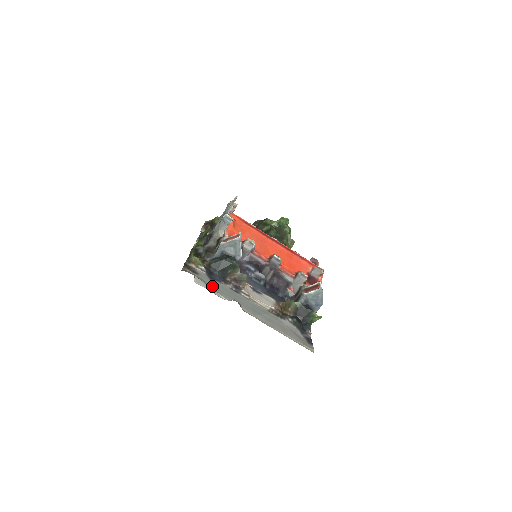
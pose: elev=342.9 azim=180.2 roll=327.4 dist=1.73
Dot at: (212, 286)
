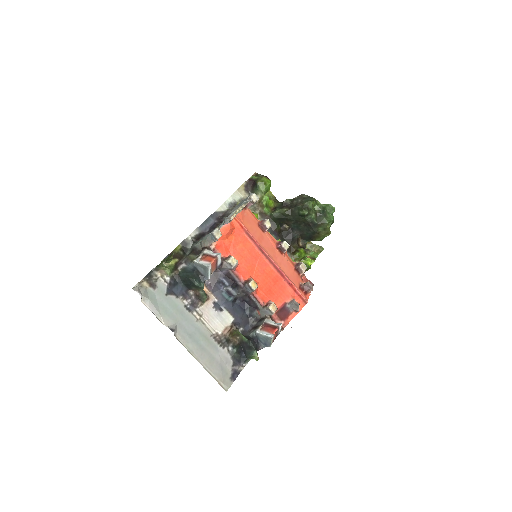
Dot at: (160, 305)
